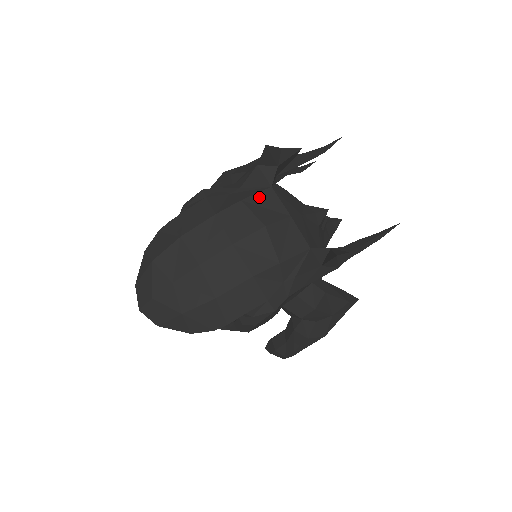
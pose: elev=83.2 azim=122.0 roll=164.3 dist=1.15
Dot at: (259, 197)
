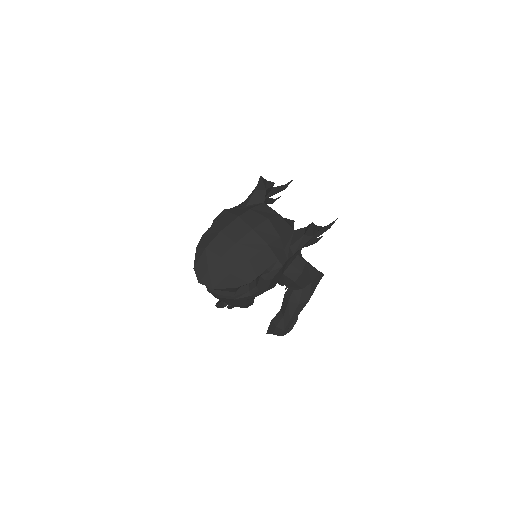
Dot at: (259, 207)
